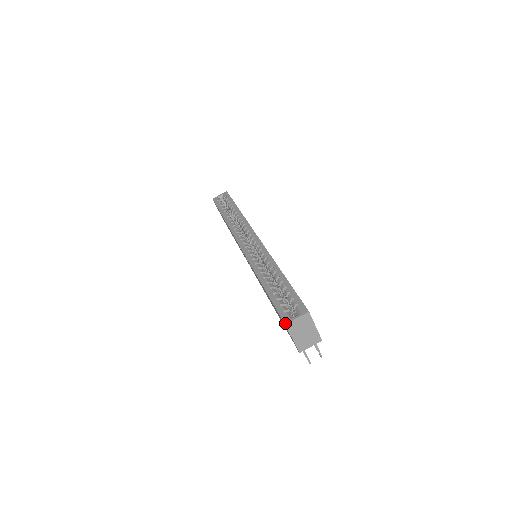
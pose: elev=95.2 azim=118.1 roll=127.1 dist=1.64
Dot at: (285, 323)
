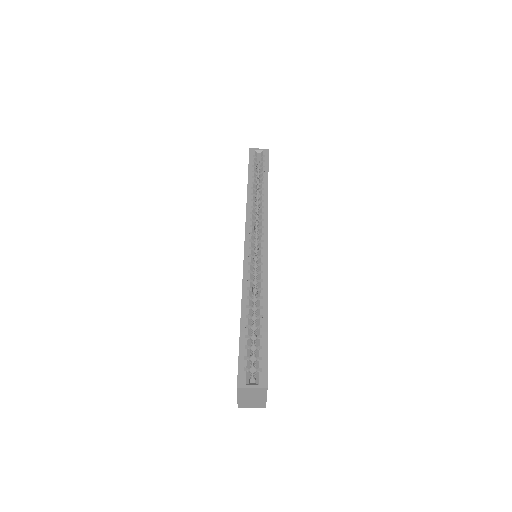
Dot at: (238, 386)
